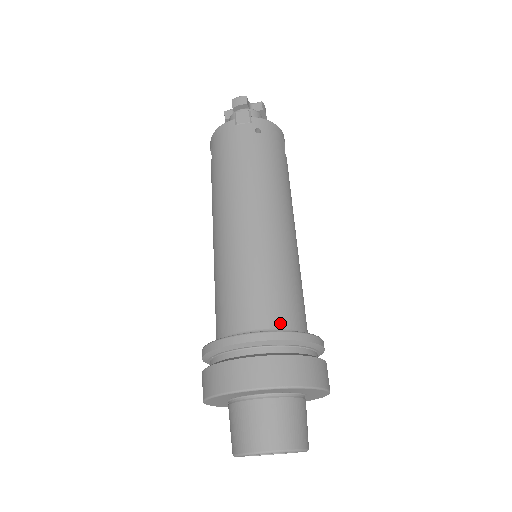
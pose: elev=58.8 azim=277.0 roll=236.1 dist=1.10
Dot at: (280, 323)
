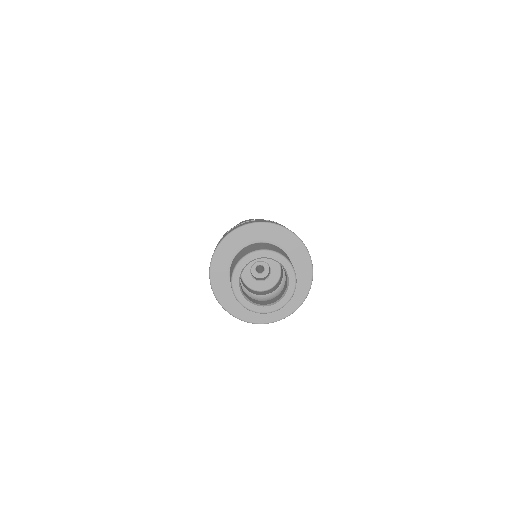
Dot at: occluded
